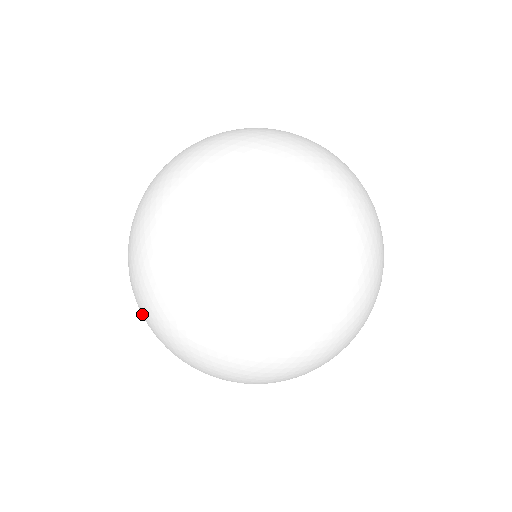
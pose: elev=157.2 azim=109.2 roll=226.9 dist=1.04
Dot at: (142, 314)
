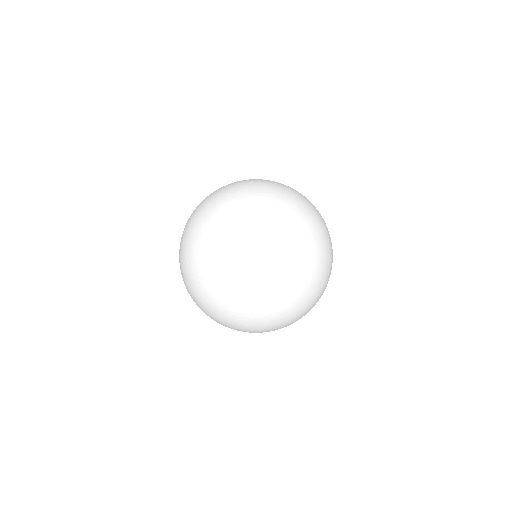
Dot at: occluded
